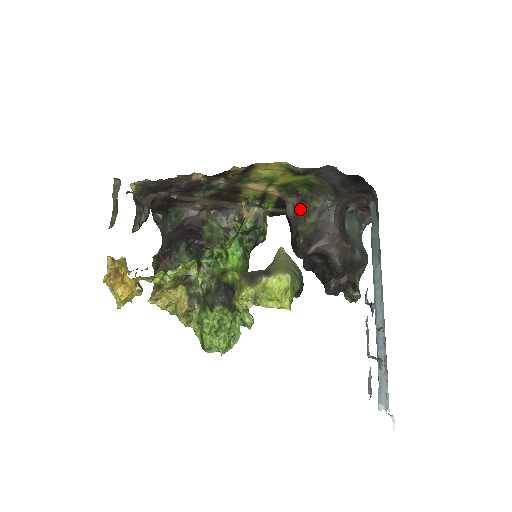
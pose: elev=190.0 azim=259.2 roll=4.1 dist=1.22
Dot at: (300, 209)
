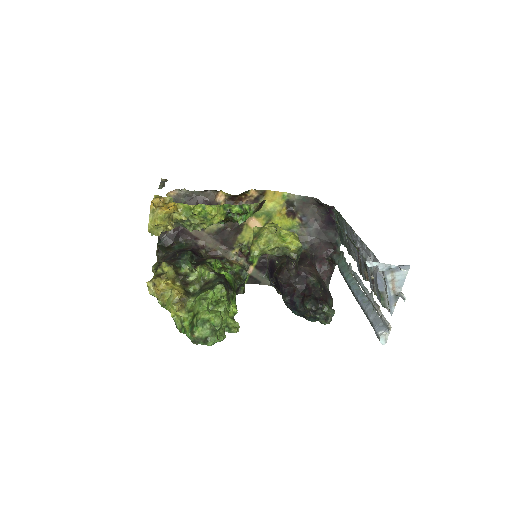
Dot at: occluded
